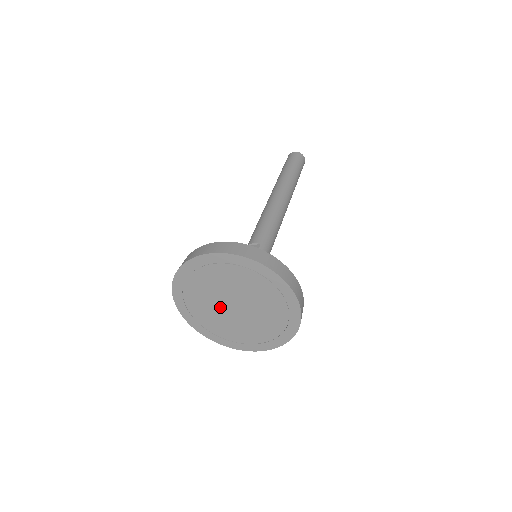
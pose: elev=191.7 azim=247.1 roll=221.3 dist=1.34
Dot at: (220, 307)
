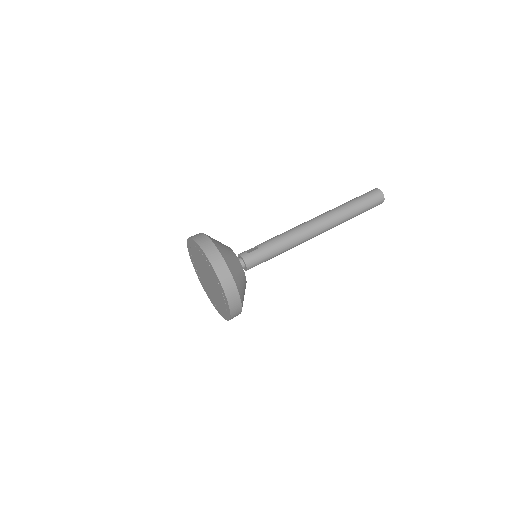
Dot at: (205, 277)
